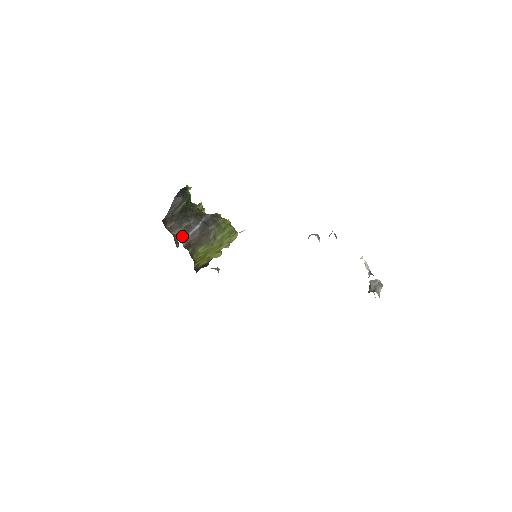
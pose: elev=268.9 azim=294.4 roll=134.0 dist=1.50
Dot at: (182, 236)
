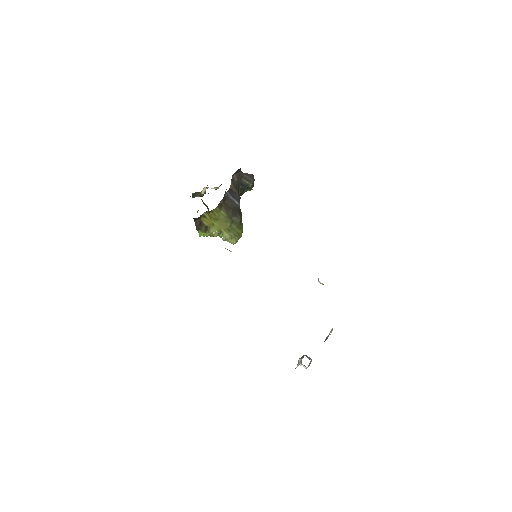
Dot at: (229, 191)
